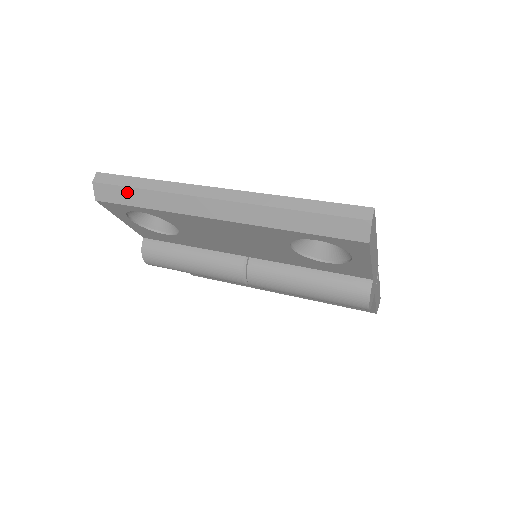
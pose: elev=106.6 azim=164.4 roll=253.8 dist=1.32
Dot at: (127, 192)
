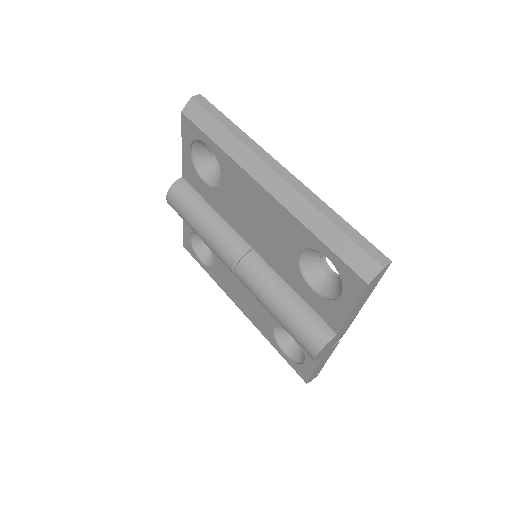
Dot at: (212, 122)
